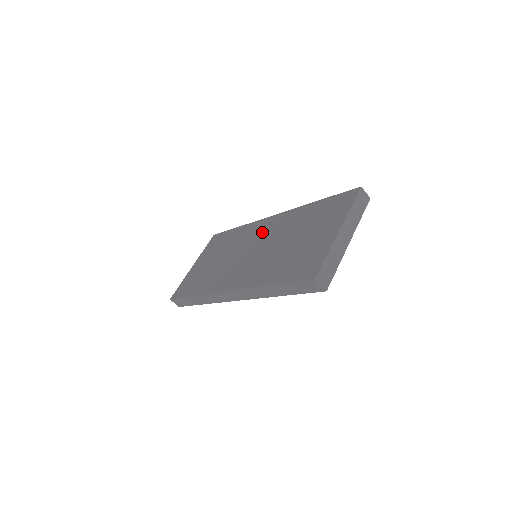
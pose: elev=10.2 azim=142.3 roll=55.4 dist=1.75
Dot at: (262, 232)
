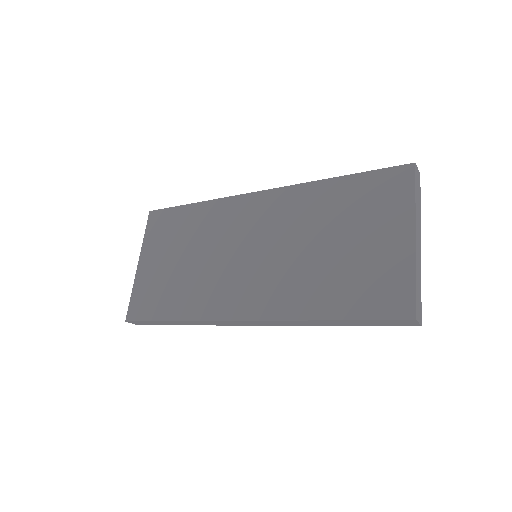
Dot at: (254, 220)
